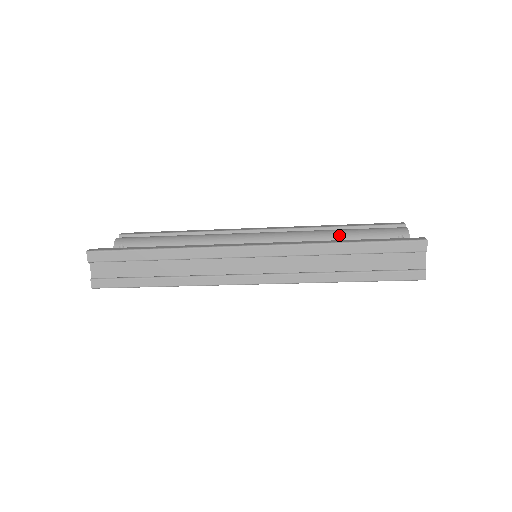
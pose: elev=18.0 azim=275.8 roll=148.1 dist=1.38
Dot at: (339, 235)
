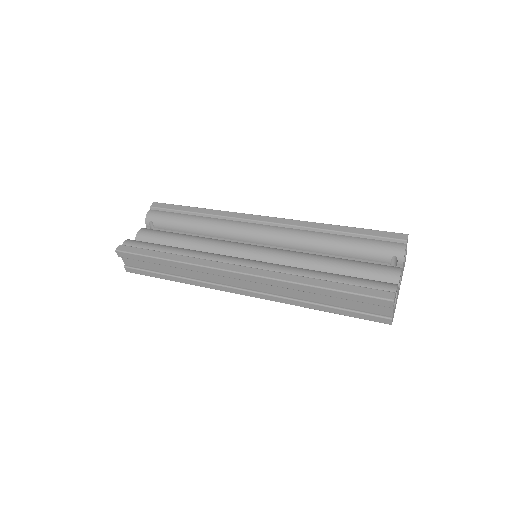
Dot at: (335, 246)
